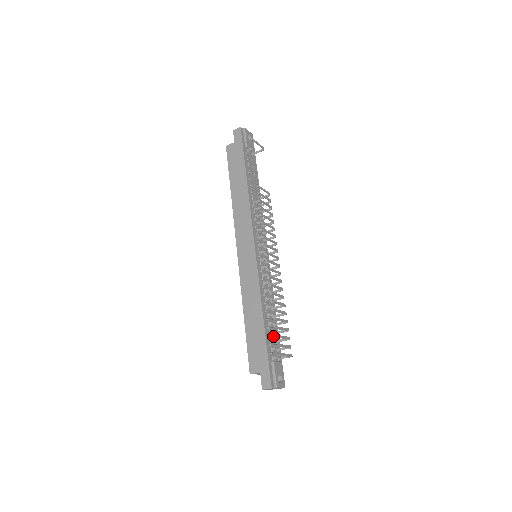
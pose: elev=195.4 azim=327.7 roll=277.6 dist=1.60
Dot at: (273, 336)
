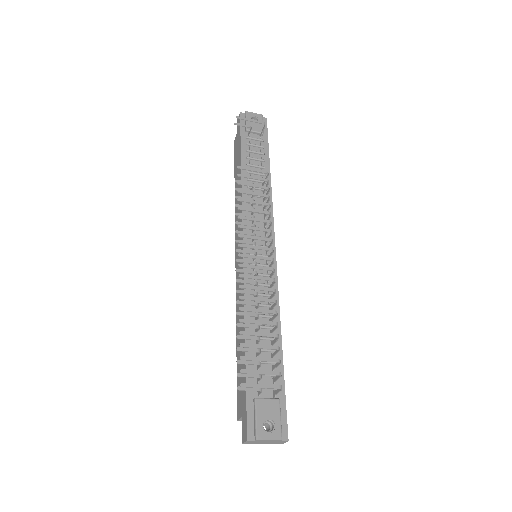
Dot at: occluded
